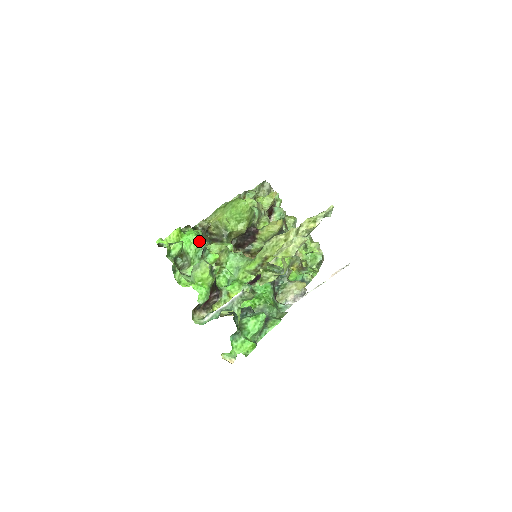
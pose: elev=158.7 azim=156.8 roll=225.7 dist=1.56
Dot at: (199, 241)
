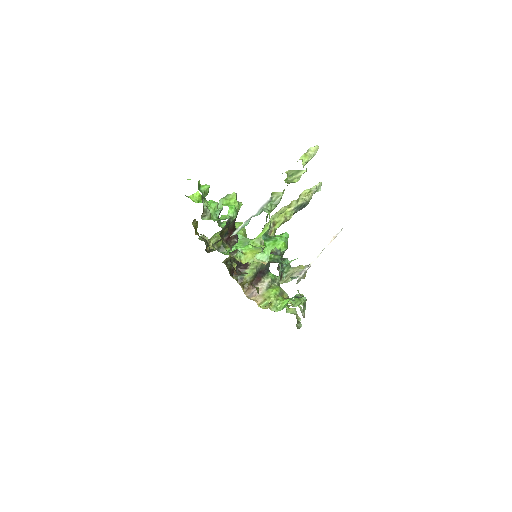
Dot at: (217, 203)
